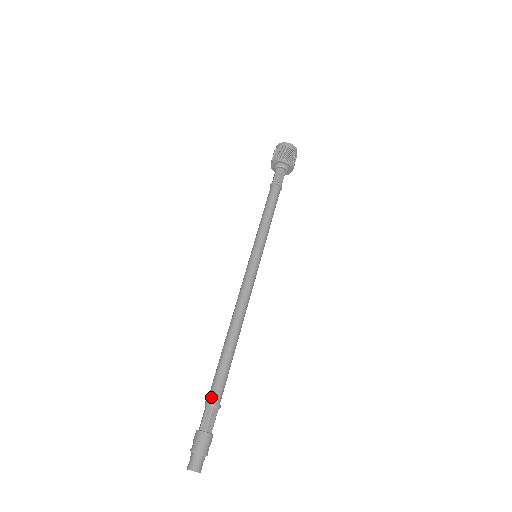
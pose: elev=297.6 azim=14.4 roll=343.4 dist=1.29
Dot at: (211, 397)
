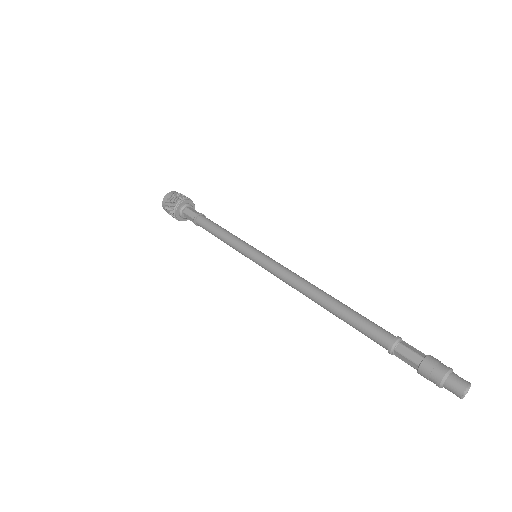
Dot at: (386, 341)
